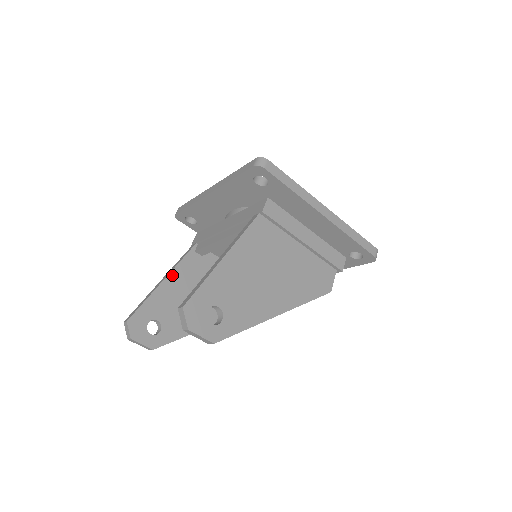
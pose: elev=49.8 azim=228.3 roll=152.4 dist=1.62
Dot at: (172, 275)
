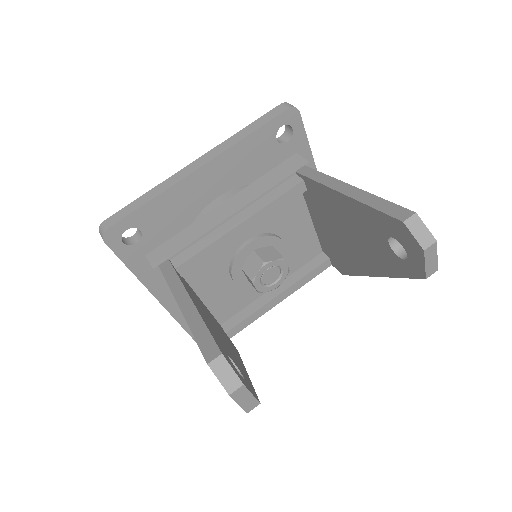
Dot at: (188, 293)
